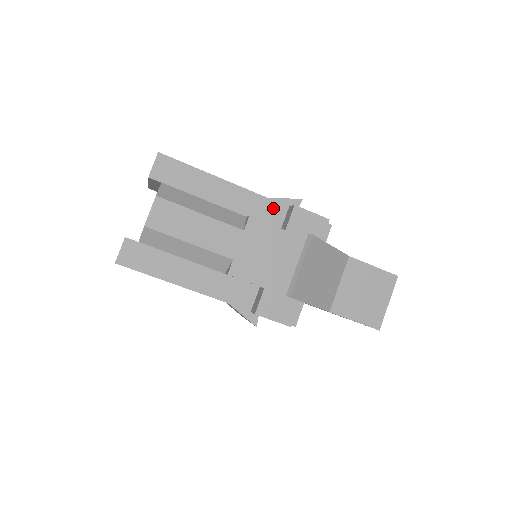
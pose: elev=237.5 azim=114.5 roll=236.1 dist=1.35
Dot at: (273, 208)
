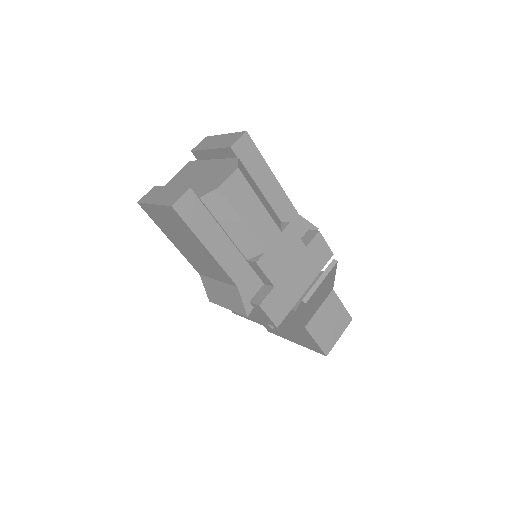
Dot at: (299, 225)
